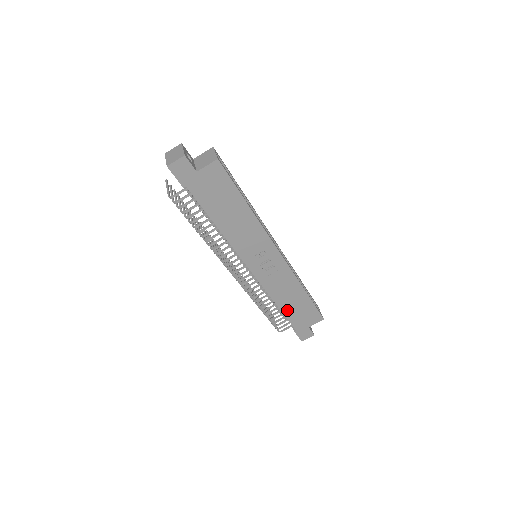
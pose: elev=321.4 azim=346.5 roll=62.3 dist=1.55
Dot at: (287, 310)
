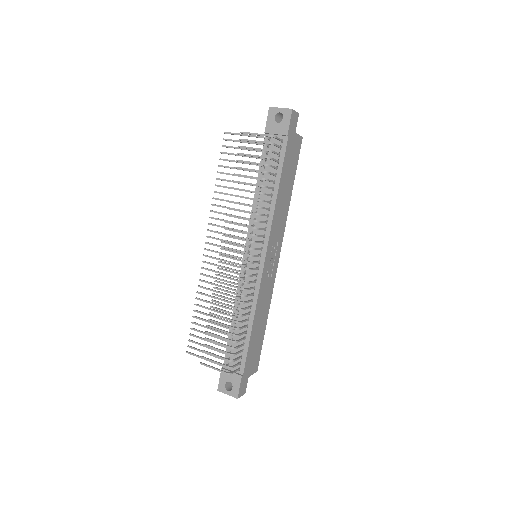
Dot at: (252, 337)
